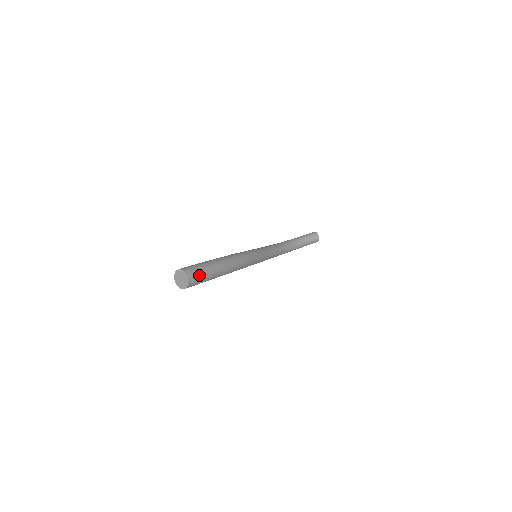
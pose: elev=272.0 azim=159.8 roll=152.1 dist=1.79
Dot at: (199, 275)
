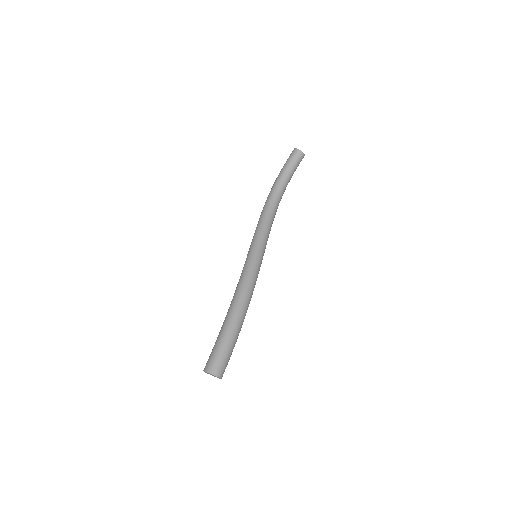
Dot at: (224, 362)
